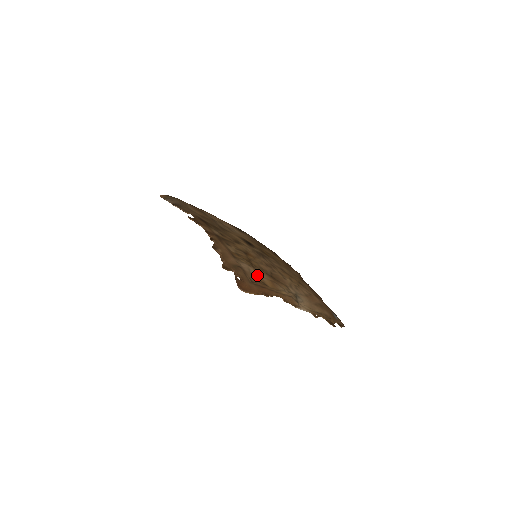
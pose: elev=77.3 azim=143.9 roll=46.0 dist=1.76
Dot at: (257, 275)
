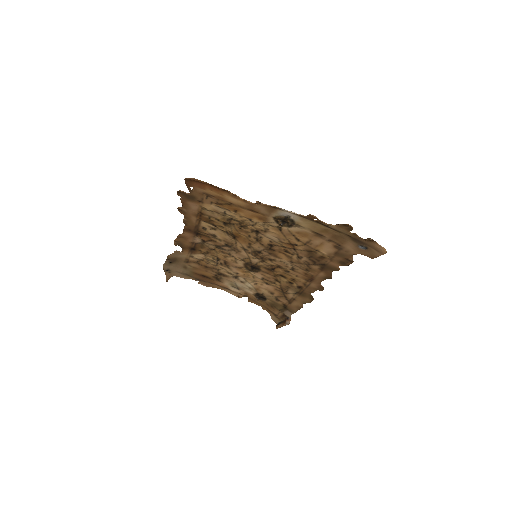
Dot at: occluded
